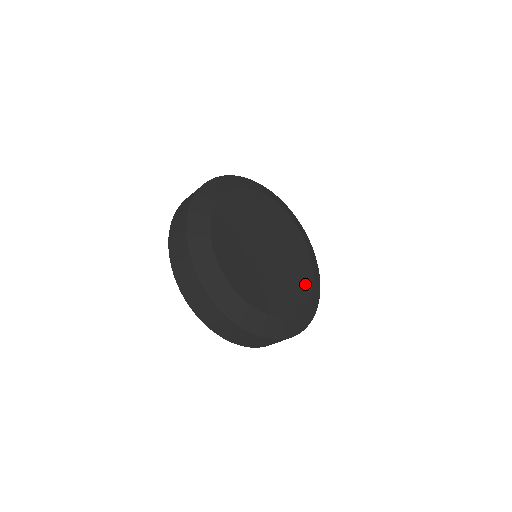
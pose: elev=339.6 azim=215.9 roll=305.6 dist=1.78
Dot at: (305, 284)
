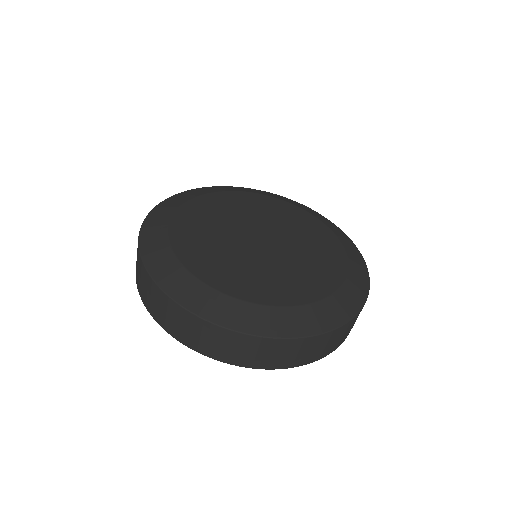
Dot at: (331, 247)
